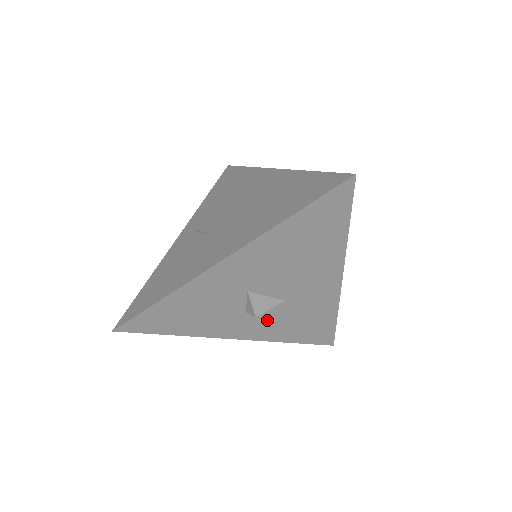
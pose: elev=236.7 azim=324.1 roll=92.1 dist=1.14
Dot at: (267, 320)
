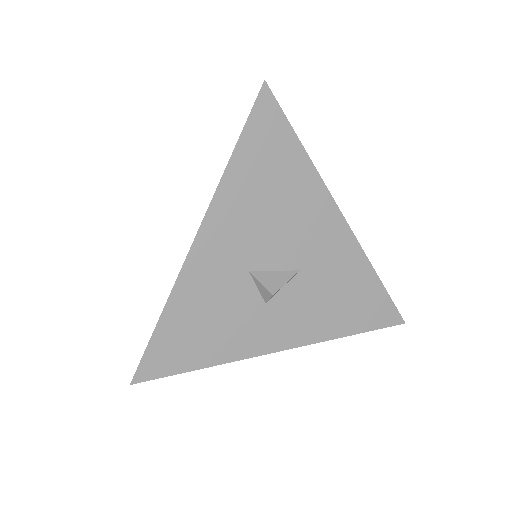
Dot at: (298, 308)
